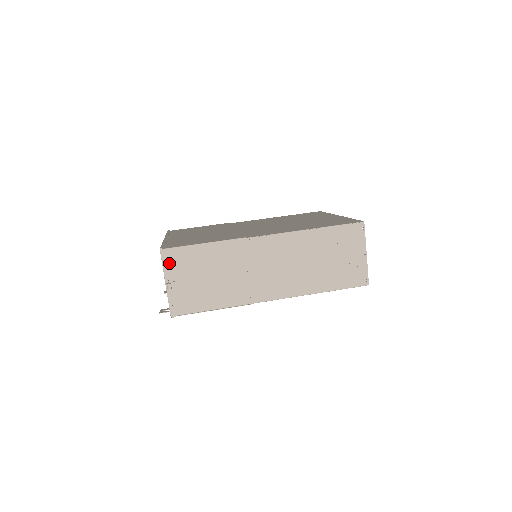
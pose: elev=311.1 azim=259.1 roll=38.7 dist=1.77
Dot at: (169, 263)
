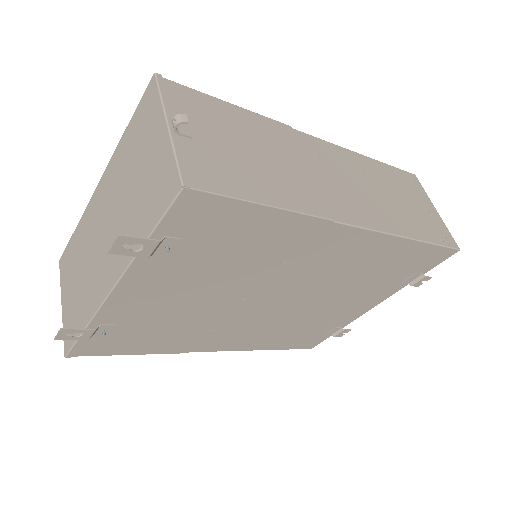
Dot at: (172, 99)
